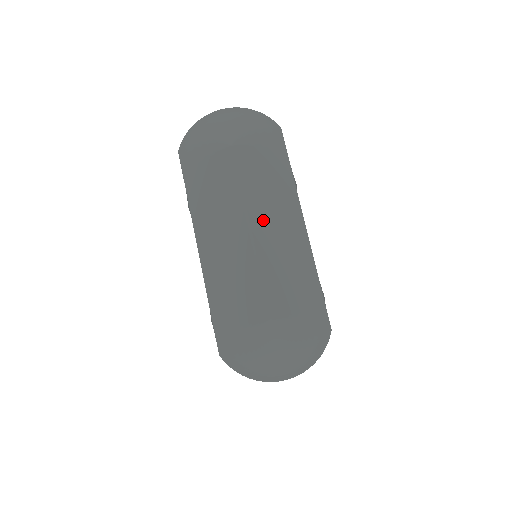
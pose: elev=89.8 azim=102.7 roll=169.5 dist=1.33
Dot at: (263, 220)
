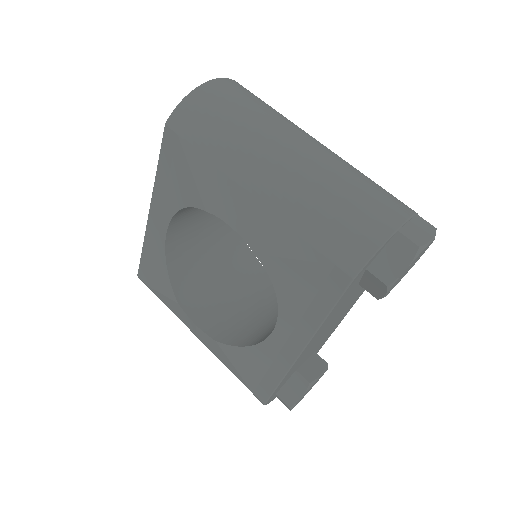
Dot at: occluded
